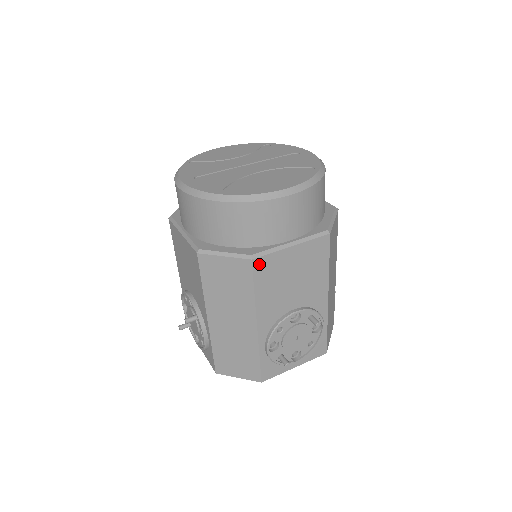
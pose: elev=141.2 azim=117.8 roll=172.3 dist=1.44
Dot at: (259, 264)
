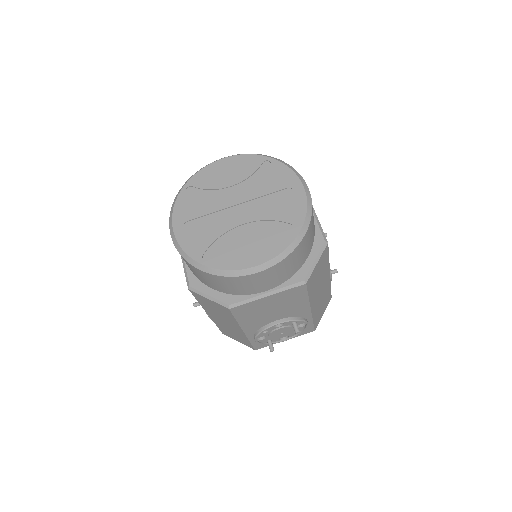
Dot at: (237, 309)
